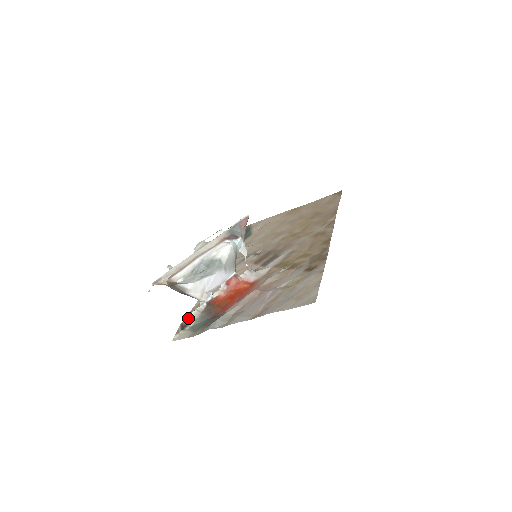
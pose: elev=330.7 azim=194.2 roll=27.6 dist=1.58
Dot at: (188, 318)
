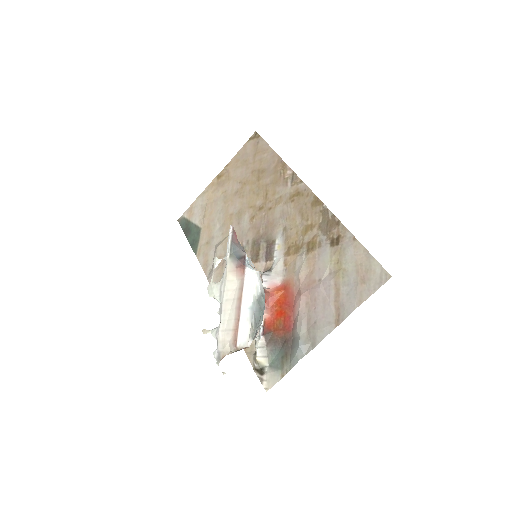
Dot at: (258, 361)
